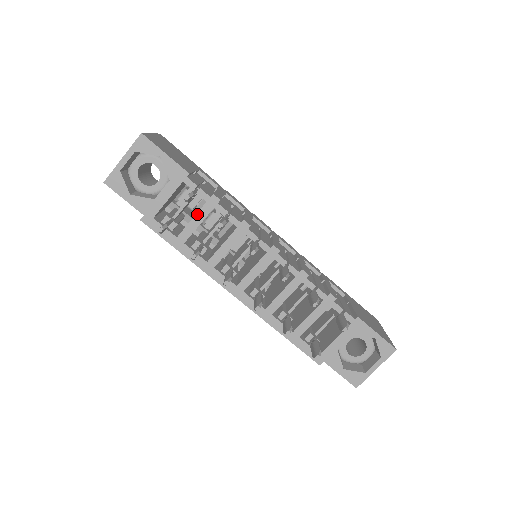
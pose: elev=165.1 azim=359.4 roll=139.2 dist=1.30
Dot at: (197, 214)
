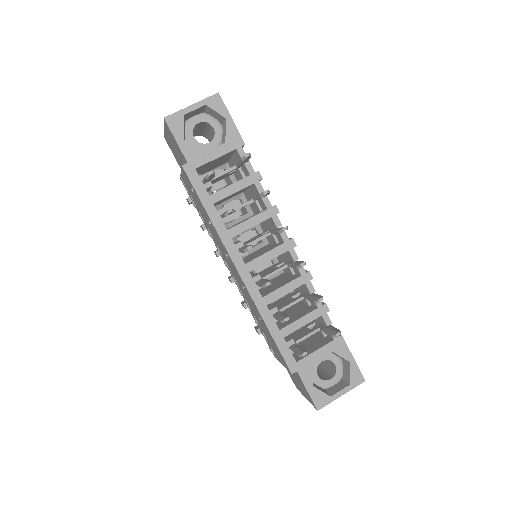
Dot at: (237, 182)
